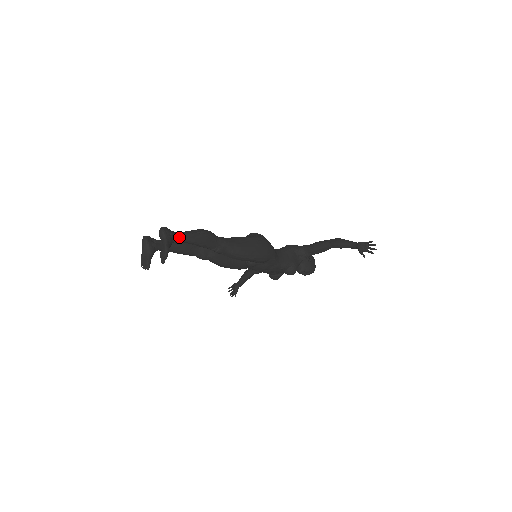
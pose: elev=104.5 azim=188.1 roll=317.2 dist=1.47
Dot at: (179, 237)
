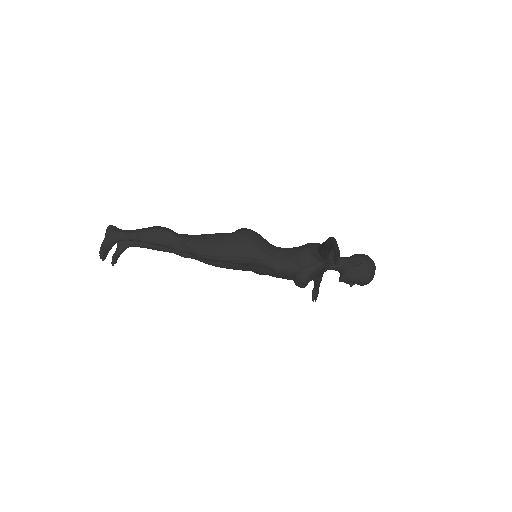
Dot at: (124, 235)
